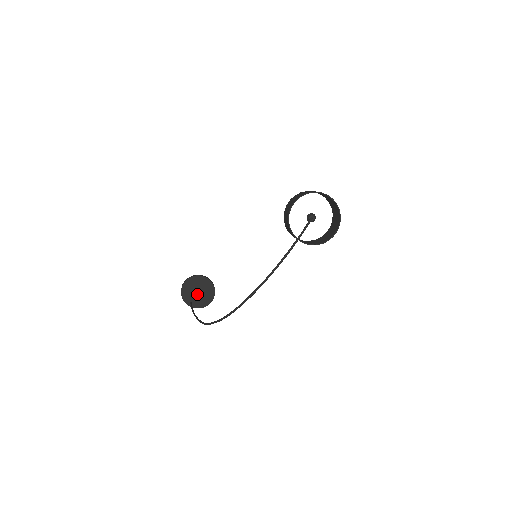
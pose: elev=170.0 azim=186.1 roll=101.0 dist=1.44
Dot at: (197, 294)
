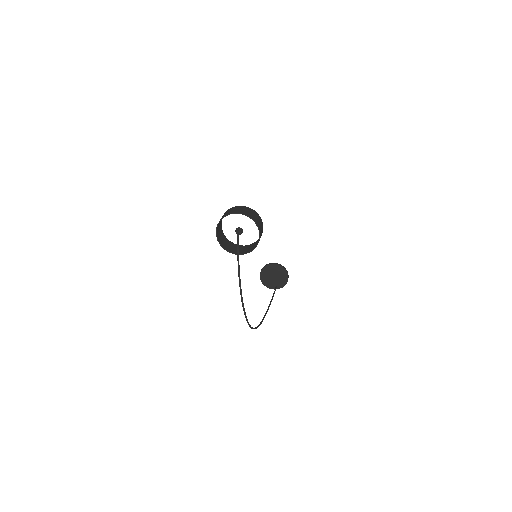
Dot at: (275, 278)
